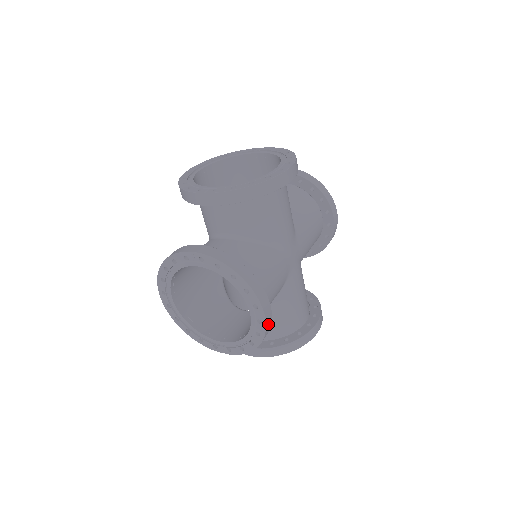
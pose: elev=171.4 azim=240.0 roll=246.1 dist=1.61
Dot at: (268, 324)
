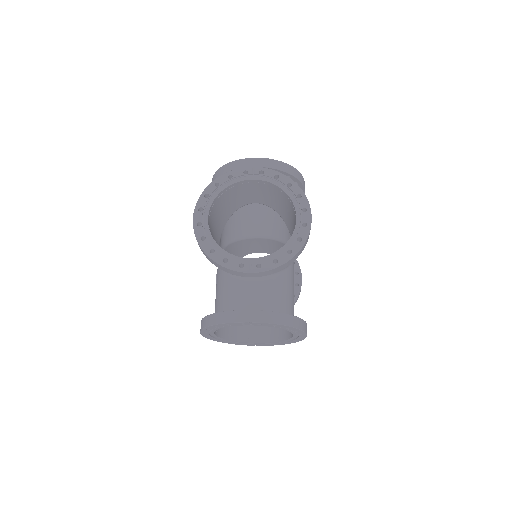
Dot at: (309, 233)
